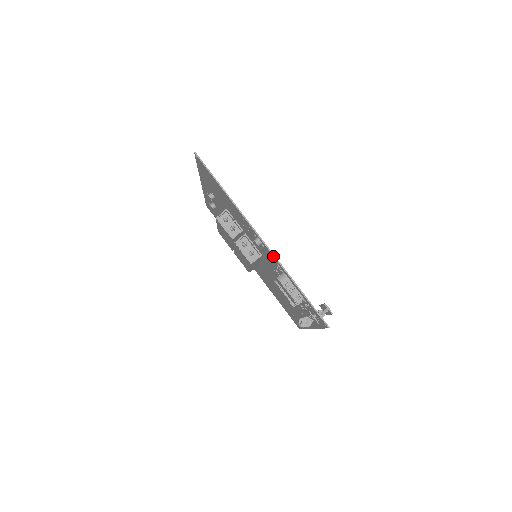
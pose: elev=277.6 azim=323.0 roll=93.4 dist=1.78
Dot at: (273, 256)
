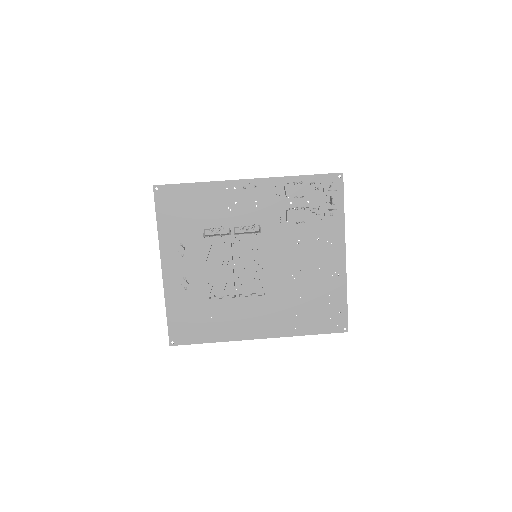
Dot at: (268, 179)
